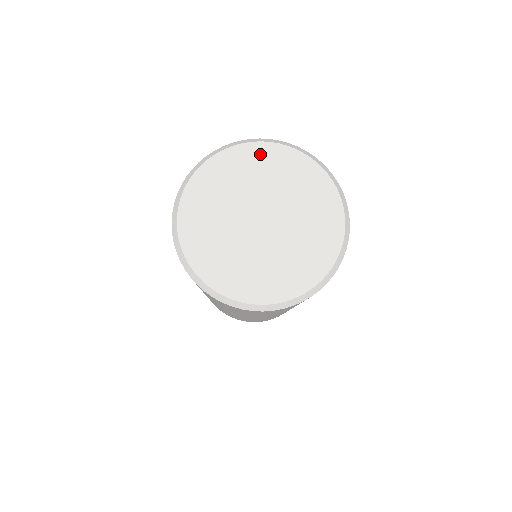
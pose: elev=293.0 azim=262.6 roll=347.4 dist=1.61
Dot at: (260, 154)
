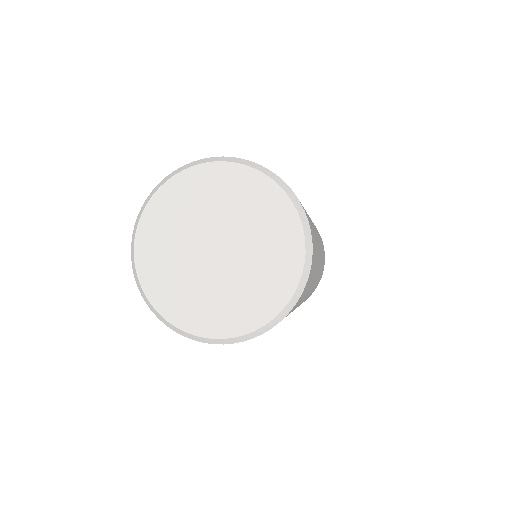
Dot at: (189, 183)
